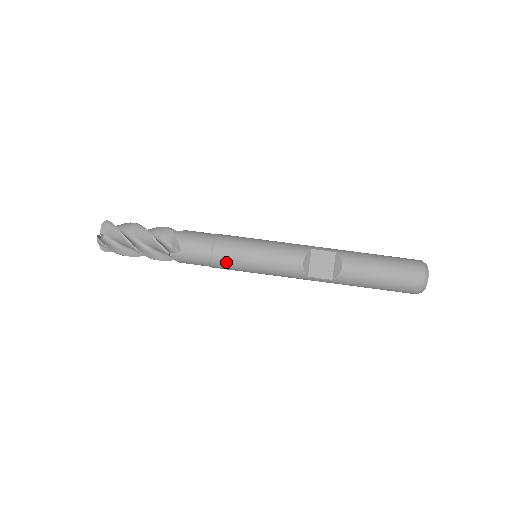
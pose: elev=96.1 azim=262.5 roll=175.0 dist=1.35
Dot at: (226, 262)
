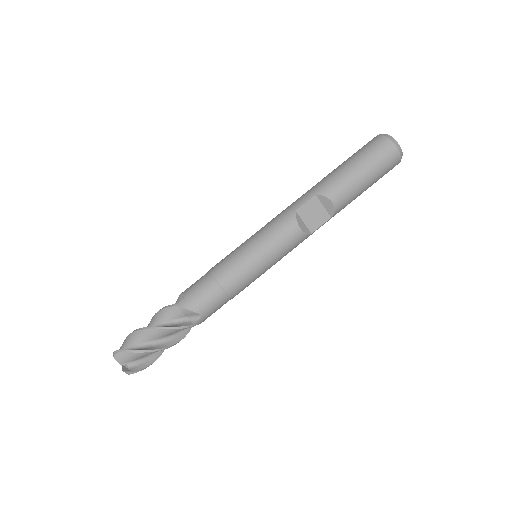
Dot at: (242, 287)
